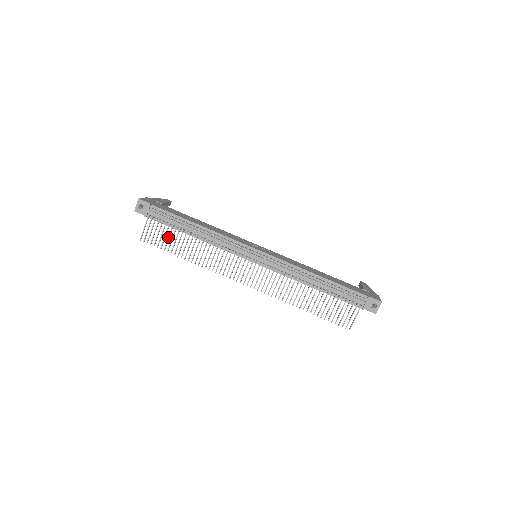
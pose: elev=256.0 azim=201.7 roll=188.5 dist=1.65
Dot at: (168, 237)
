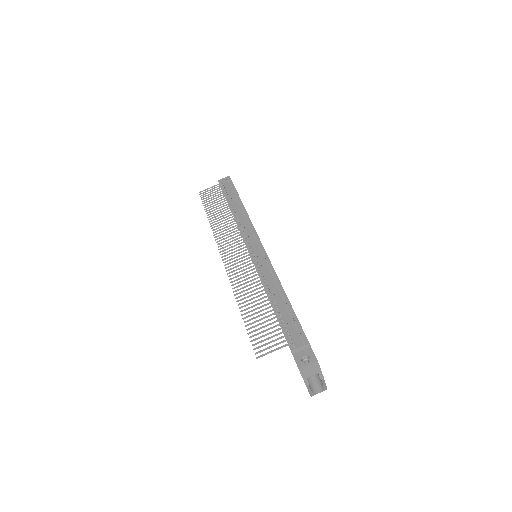
Dot at: (216, 199)
